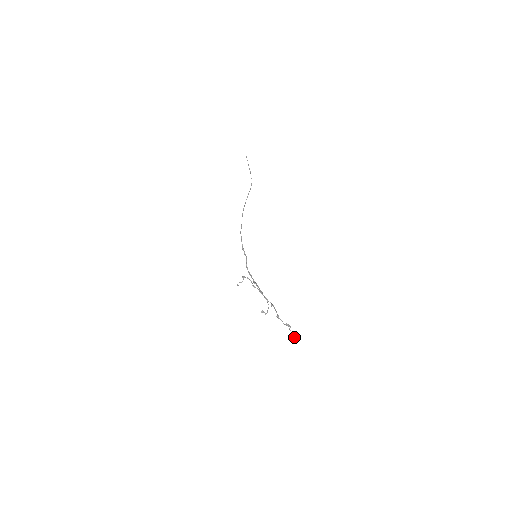
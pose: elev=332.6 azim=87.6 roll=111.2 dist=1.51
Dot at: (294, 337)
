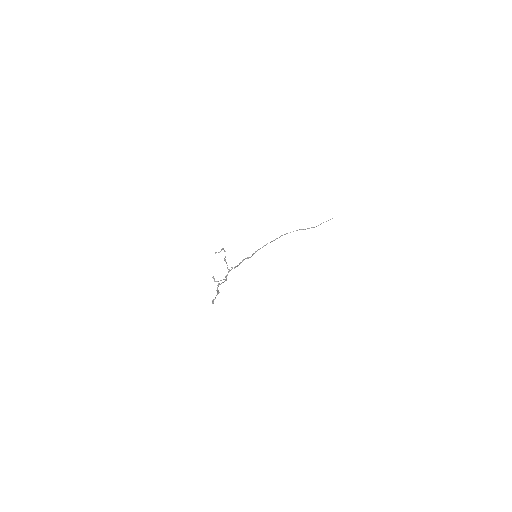
Dot at: (213, 299)
